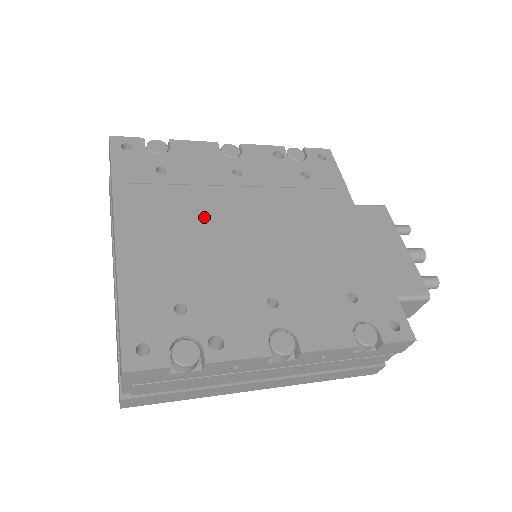
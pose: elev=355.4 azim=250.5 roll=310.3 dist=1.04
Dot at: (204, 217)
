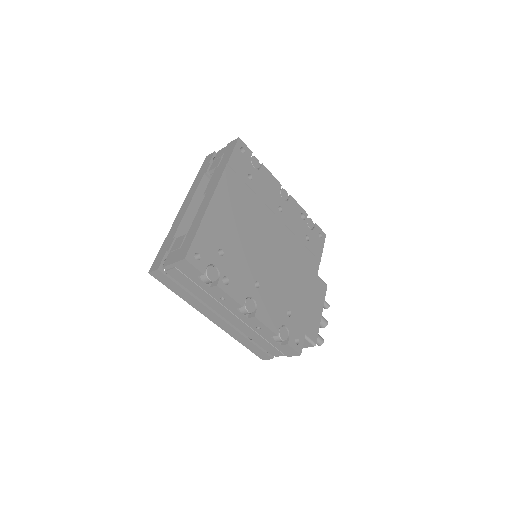
Dot at: (254, 218)
